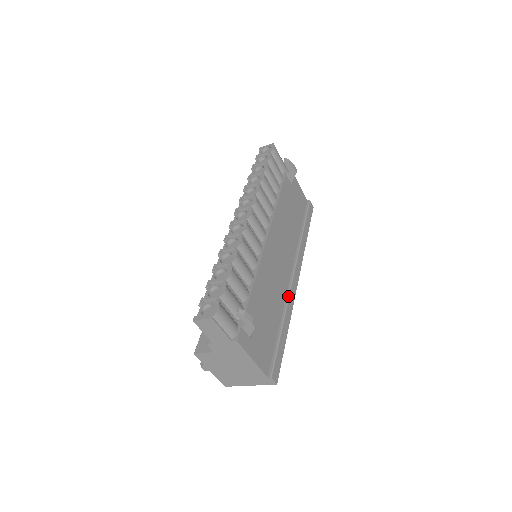
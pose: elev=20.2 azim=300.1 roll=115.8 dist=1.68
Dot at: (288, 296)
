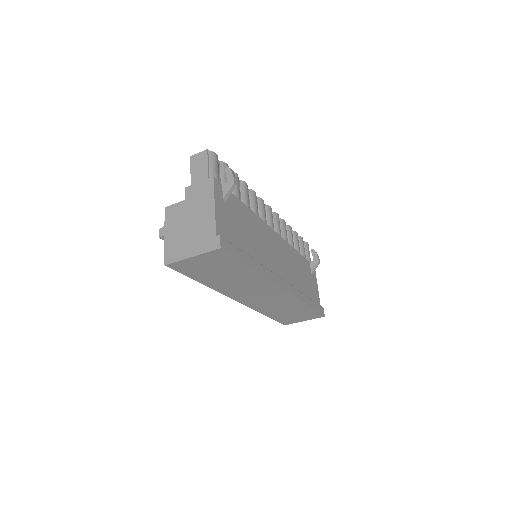
Dot at: (269, 270)
